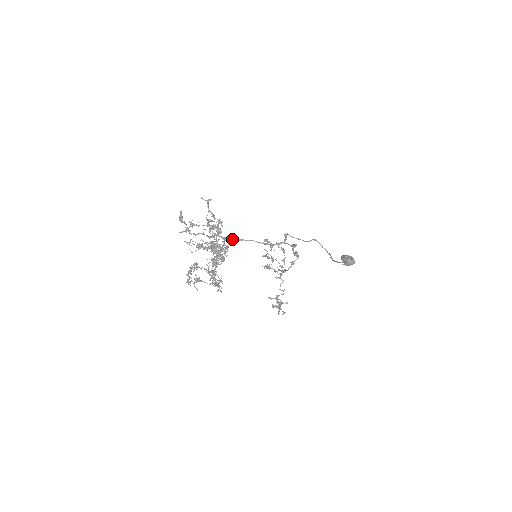
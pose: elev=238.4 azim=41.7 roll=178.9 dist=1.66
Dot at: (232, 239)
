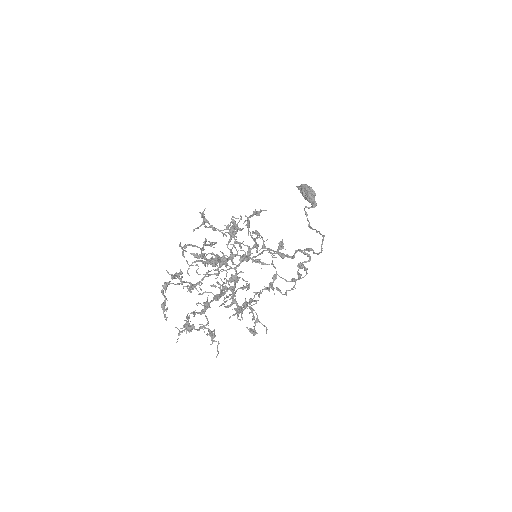
Dot at: (252, 258)
